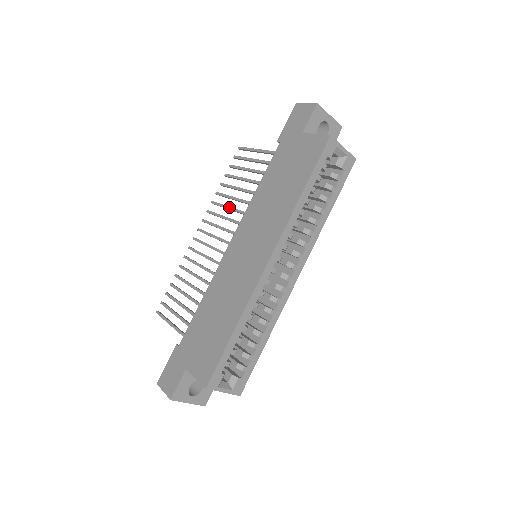
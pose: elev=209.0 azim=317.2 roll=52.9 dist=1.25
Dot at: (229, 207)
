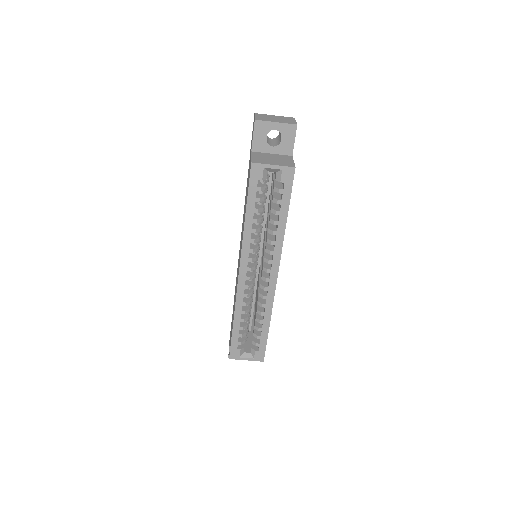
Dot at: occluded
